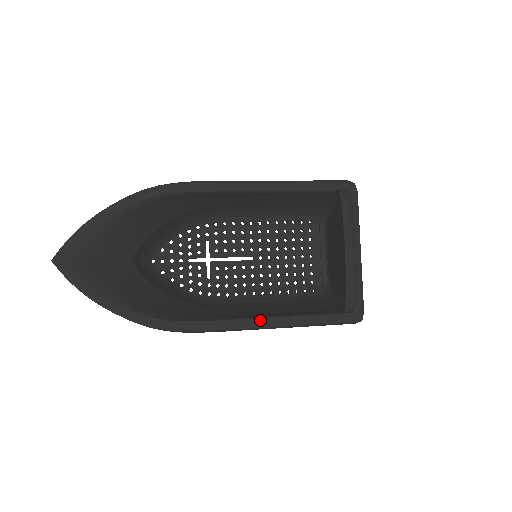
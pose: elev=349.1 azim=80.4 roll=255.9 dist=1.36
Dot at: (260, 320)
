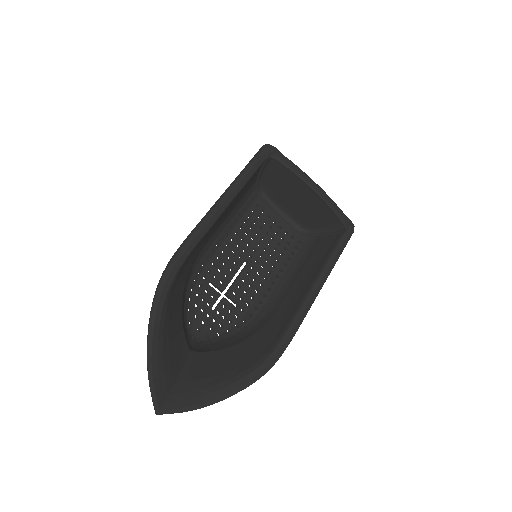
Dot at: (313, 290)
